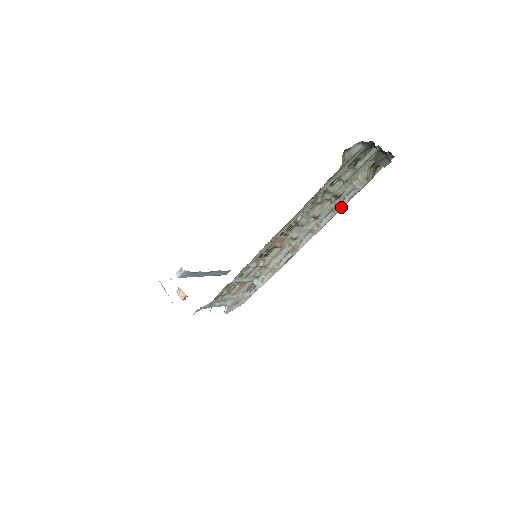
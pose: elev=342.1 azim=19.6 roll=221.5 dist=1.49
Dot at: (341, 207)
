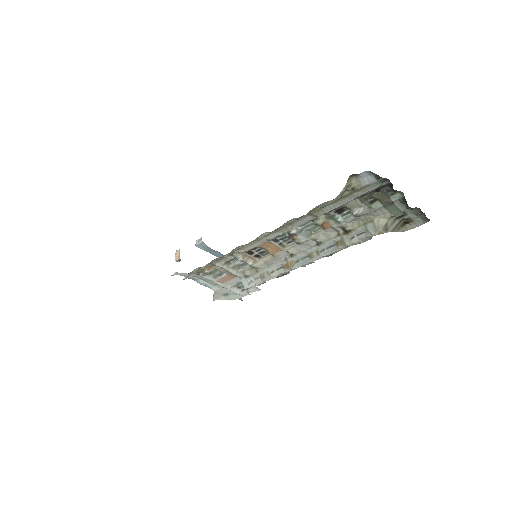
Dot at: (346, 244)
